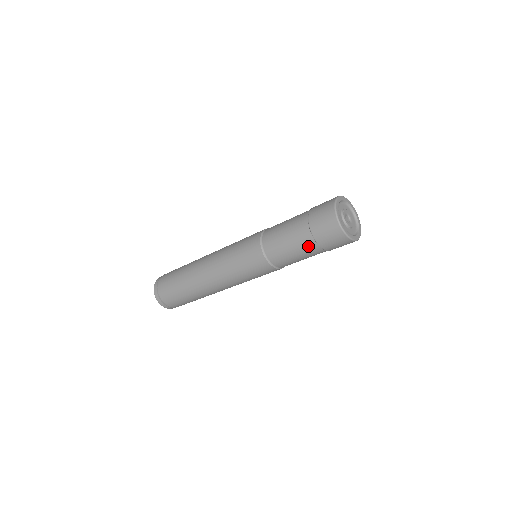
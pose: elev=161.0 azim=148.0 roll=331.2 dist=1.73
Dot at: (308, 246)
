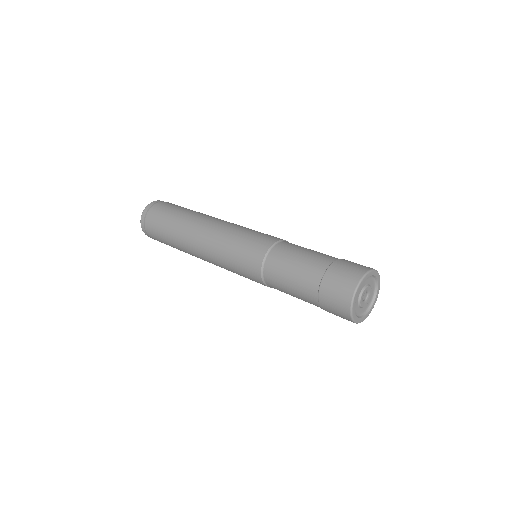
Dot at: occluded
